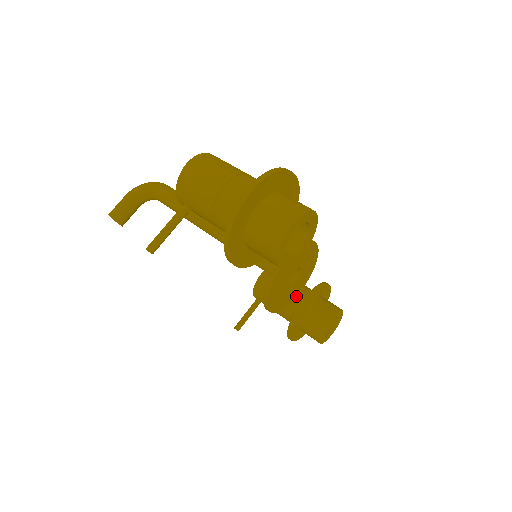
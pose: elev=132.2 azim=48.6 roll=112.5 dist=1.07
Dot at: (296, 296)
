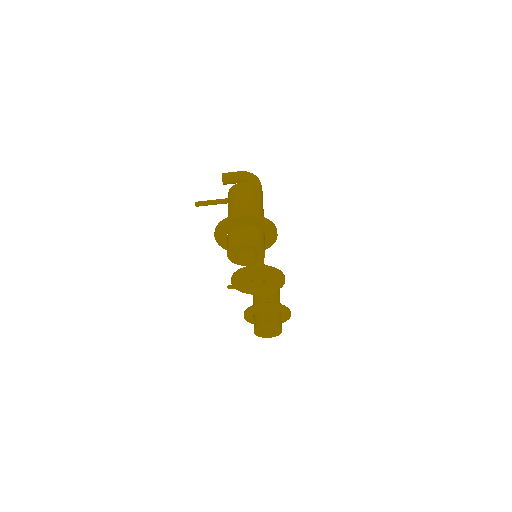
Dot at: (257, 294)
